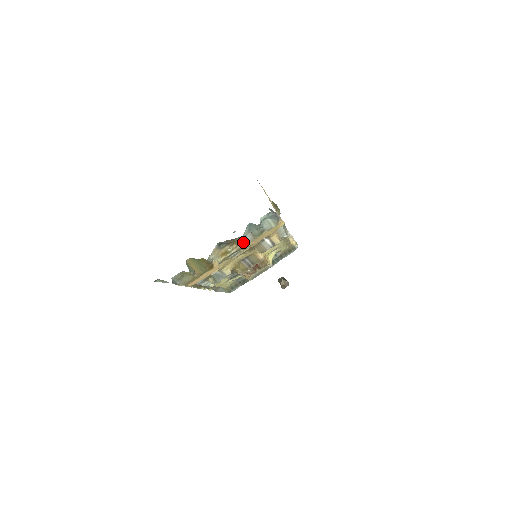
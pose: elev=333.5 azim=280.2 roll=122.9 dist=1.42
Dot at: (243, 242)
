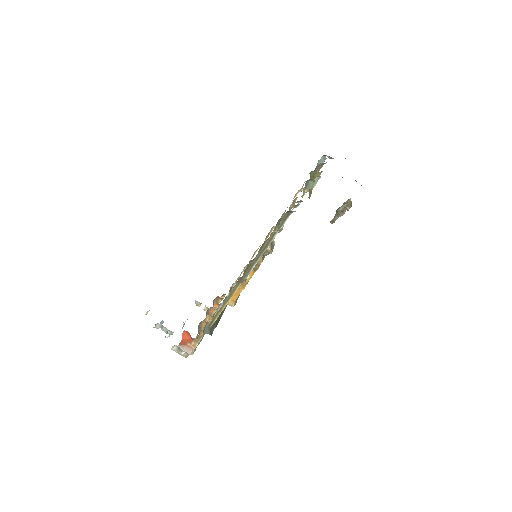
Dot at: occluded
